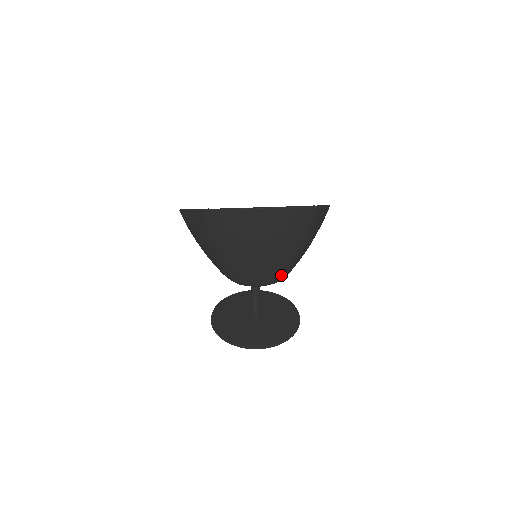
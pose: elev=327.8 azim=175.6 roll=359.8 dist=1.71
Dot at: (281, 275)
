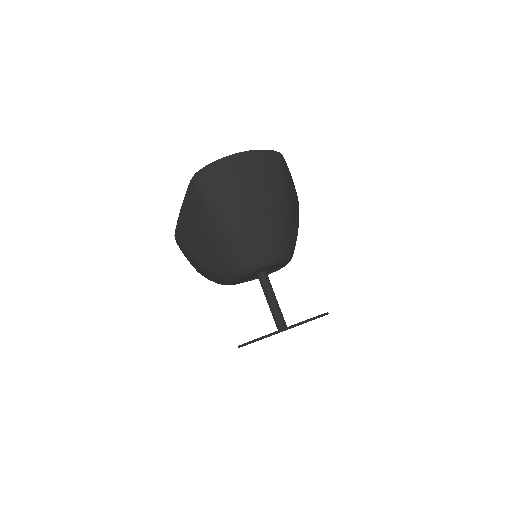
Dot at: (283, 243)
